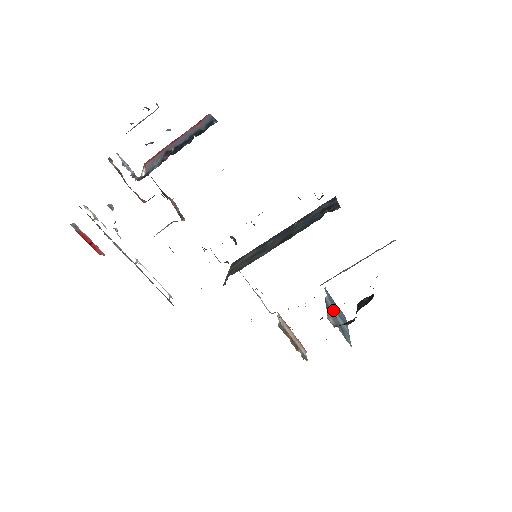
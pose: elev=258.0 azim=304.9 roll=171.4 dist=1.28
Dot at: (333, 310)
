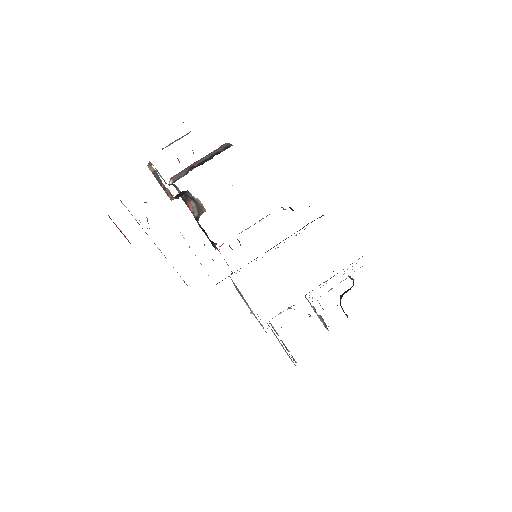
Dot at: occluded
